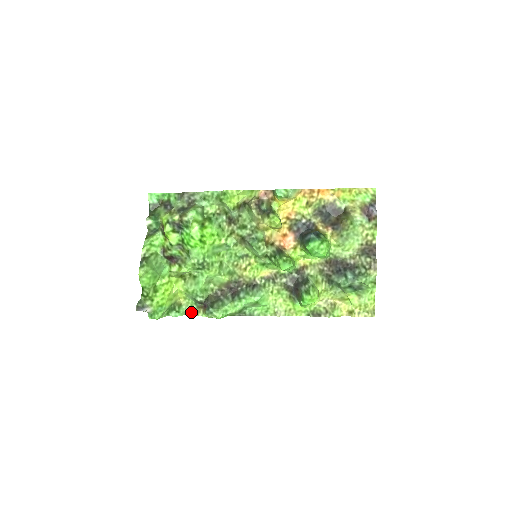
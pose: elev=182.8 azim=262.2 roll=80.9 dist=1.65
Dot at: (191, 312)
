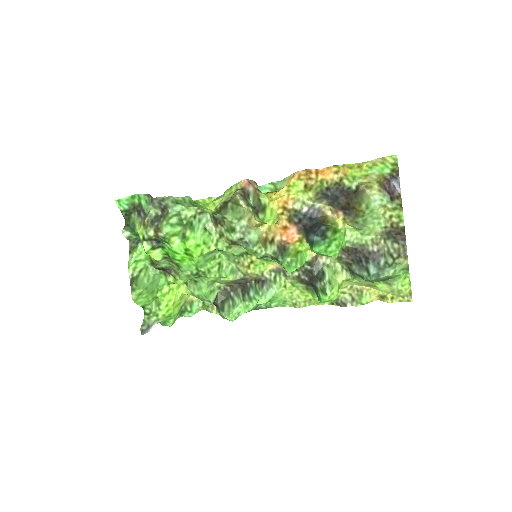
Dot at: (205, 308)
